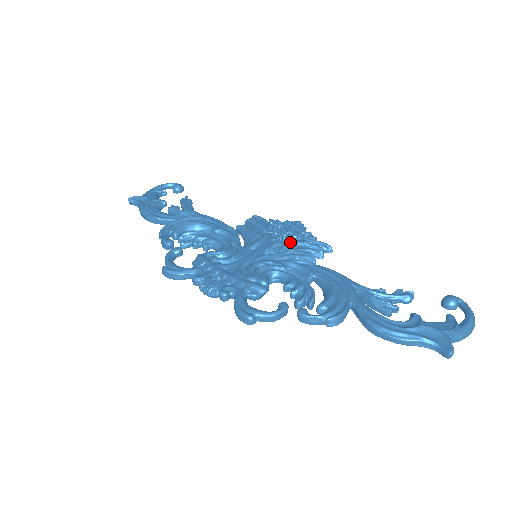
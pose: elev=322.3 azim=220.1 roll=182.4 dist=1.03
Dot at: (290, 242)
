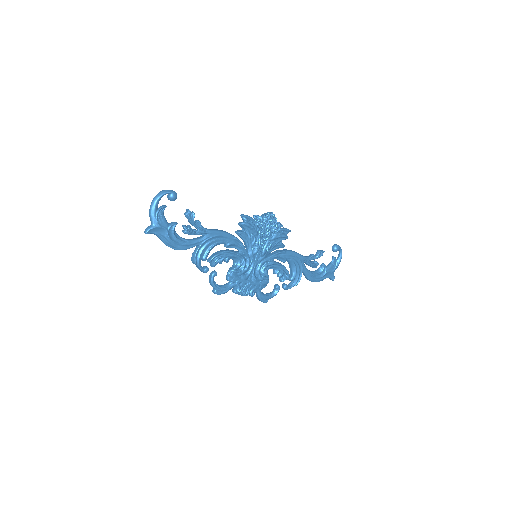
Dot at: (272, 239)
